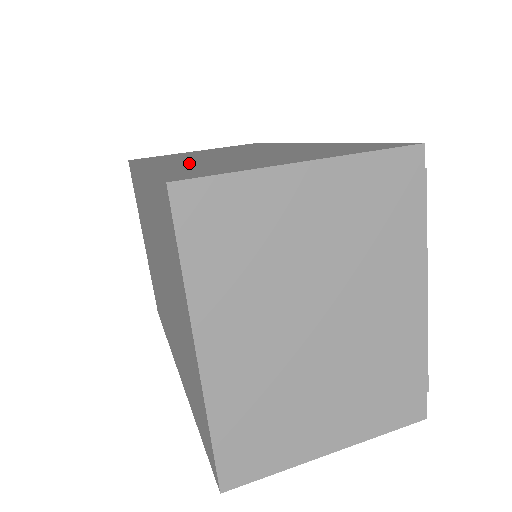
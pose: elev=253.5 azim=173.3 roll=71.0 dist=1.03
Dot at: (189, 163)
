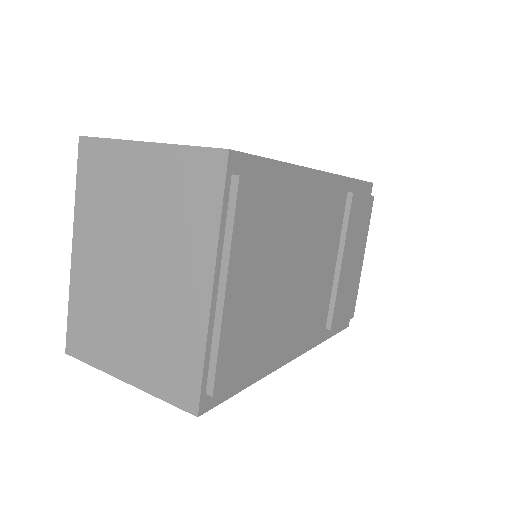
Dot at: occluded
